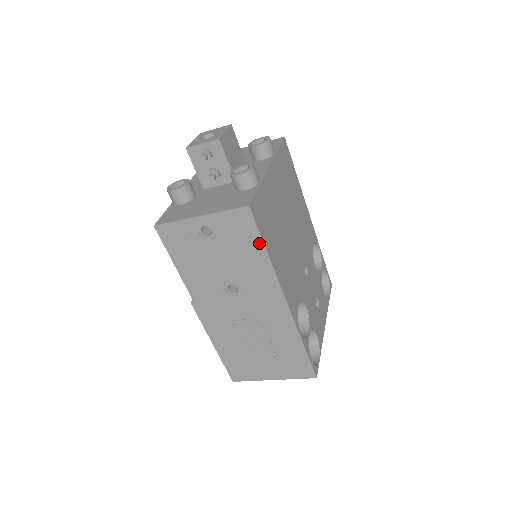
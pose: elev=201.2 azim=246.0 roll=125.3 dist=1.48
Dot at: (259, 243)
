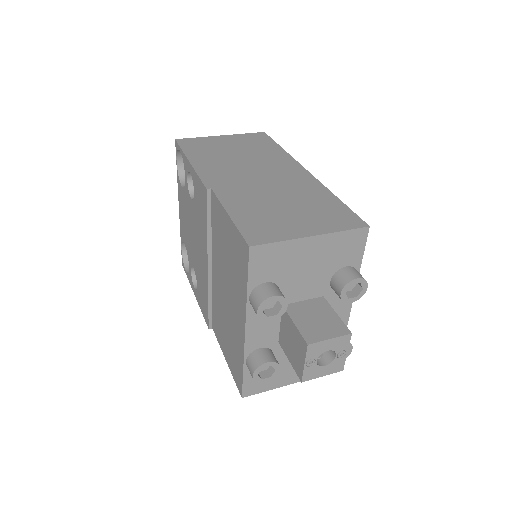
Dot at: occluded
